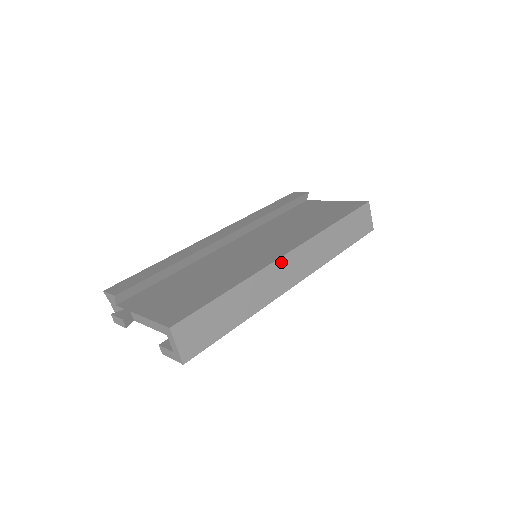
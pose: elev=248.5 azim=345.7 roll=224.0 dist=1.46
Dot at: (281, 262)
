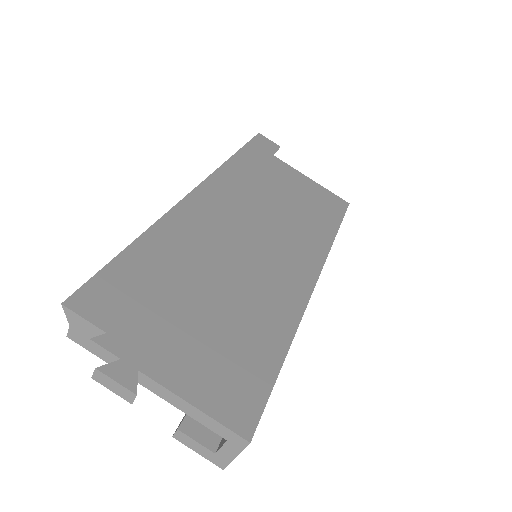
Dot at: occluded
